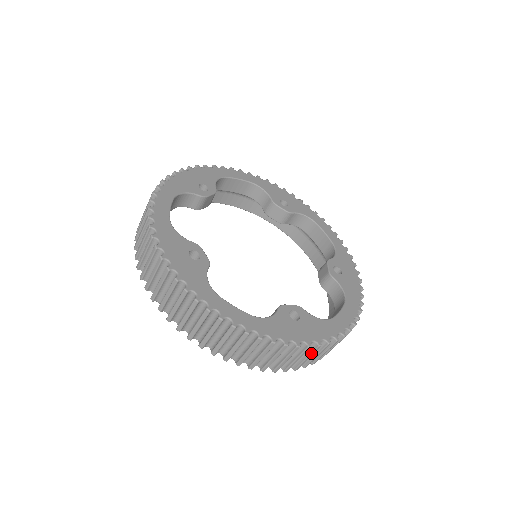
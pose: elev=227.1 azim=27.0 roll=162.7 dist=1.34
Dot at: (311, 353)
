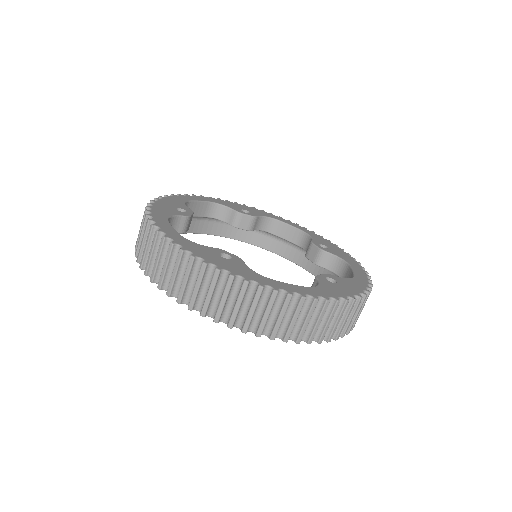
Dot at: (360, 307)
